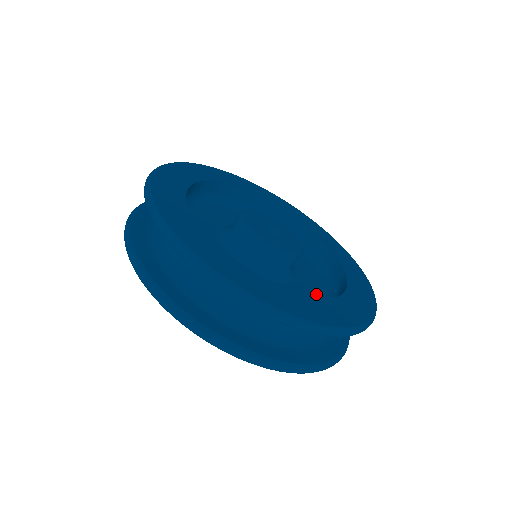
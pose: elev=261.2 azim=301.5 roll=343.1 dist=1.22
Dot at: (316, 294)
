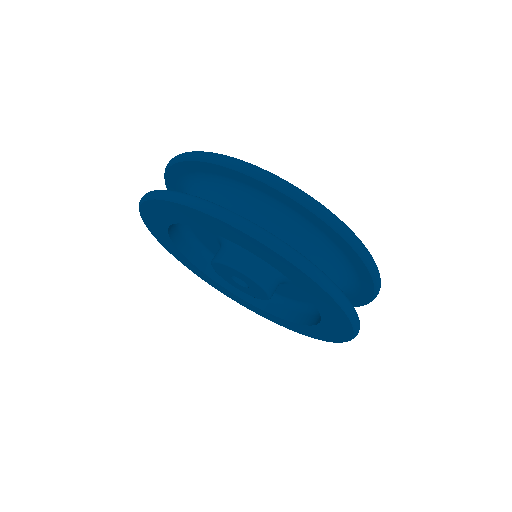
Dot at: occluded
